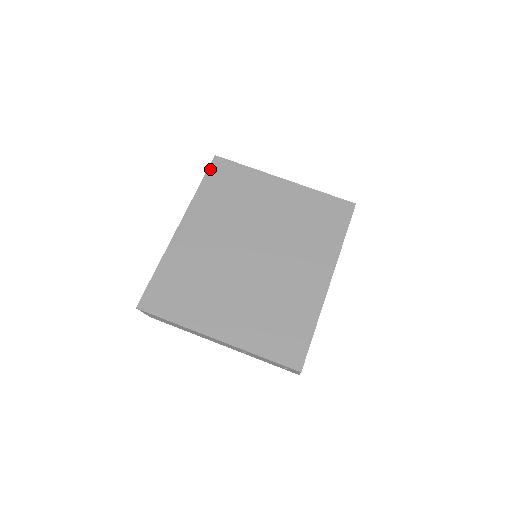
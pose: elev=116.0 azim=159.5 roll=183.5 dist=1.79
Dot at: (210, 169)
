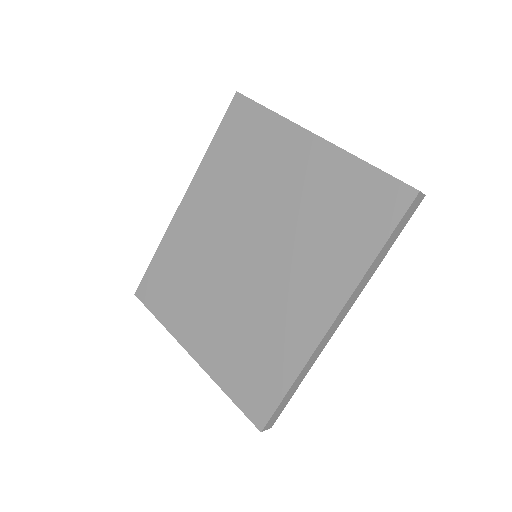
Dot at: (227, 116)
